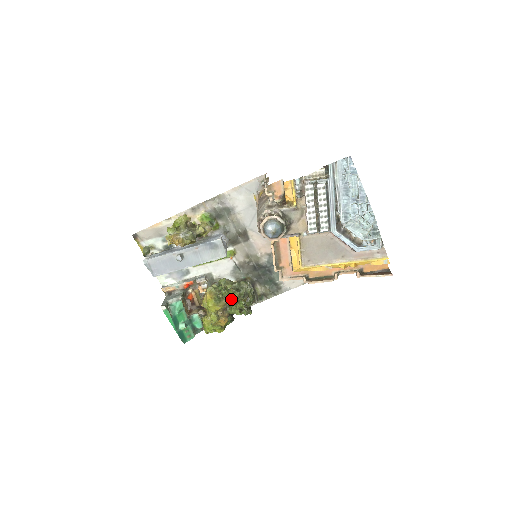
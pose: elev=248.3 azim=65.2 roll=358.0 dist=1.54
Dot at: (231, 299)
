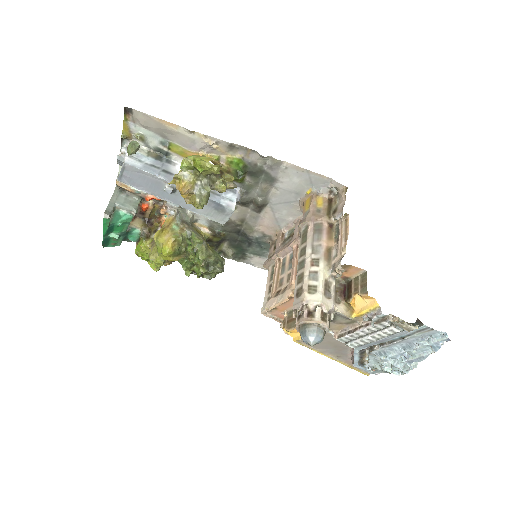
Dot at: (192, 259)
